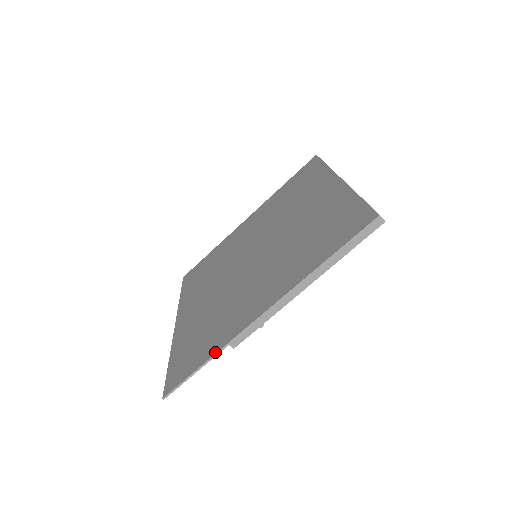
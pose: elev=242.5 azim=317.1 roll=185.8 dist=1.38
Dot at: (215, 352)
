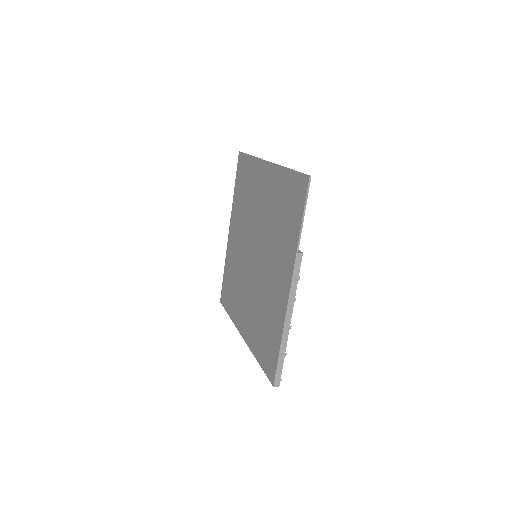
Dot at: (231, 318)
